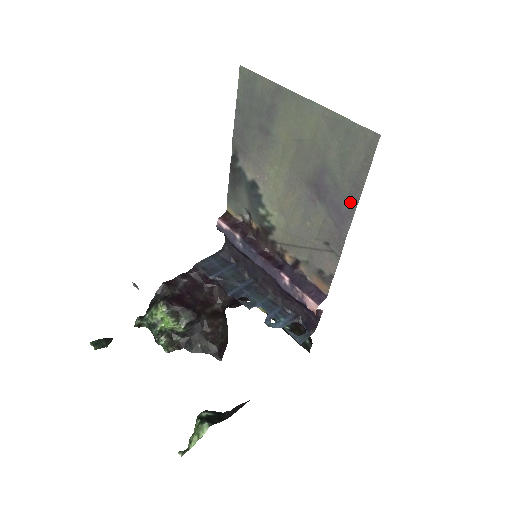
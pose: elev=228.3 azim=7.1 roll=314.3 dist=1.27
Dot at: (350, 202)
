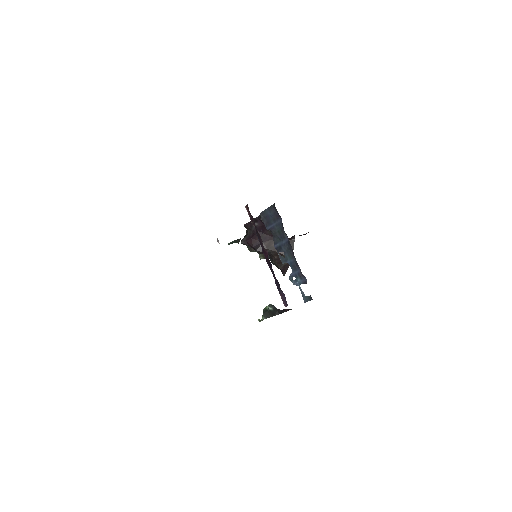
Dot at: occluded
